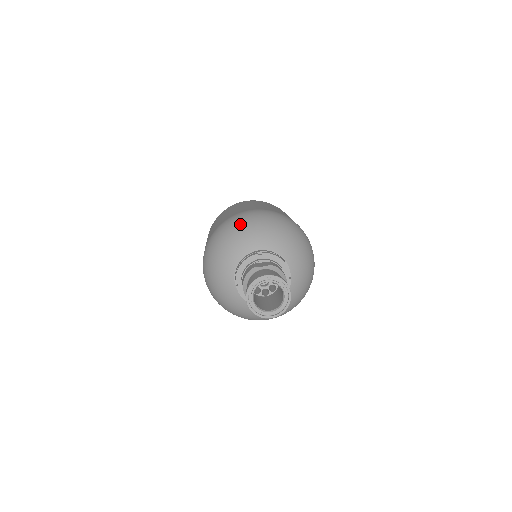
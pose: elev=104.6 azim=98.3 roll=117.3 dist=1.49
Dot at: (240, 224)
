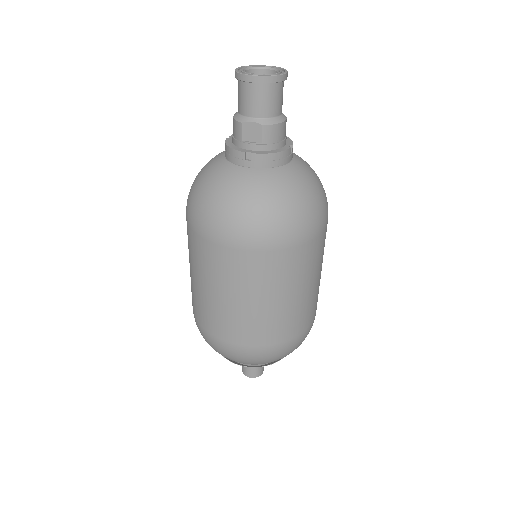
Dot at: occluded
